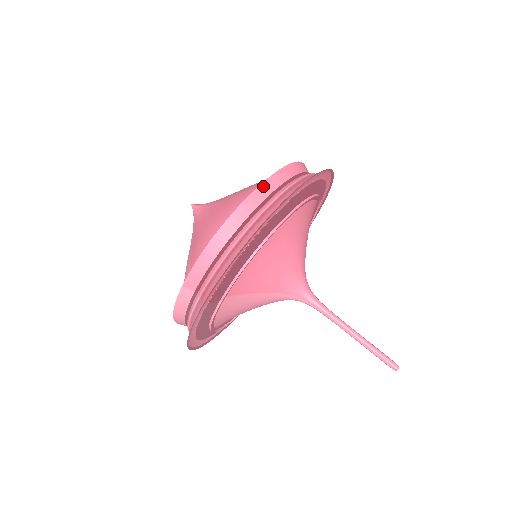
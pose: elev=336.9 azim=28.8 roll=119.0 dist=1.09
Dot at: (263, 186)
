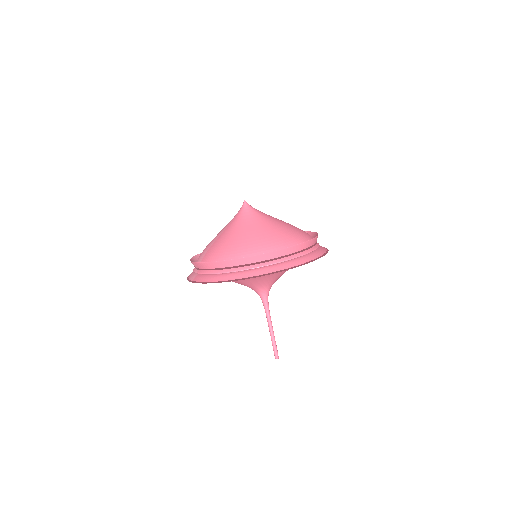
Dot at: (255, 257)
